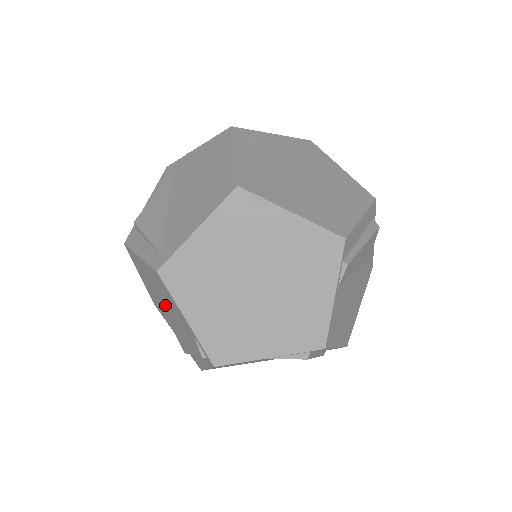
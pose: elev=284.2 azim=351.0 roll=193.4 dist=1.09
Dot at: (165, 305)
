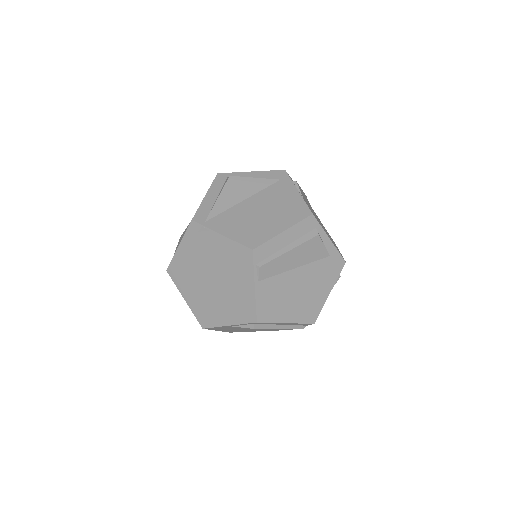
Dot at: occluded
